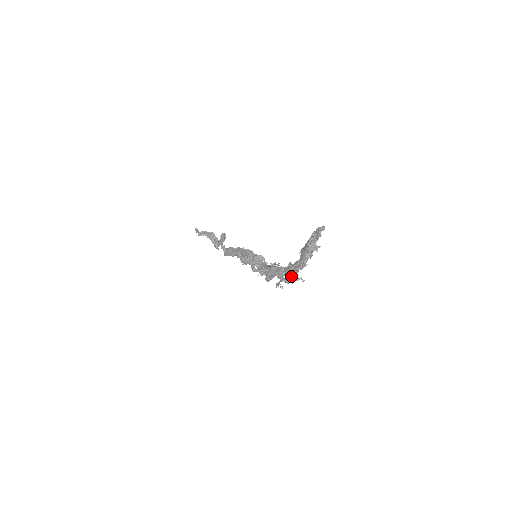
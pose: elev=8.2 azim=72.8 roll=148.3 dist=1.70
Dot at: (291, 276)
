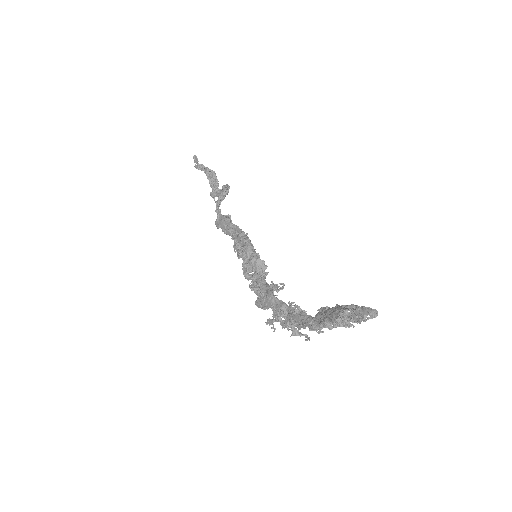
Dot at: (292, 326)
